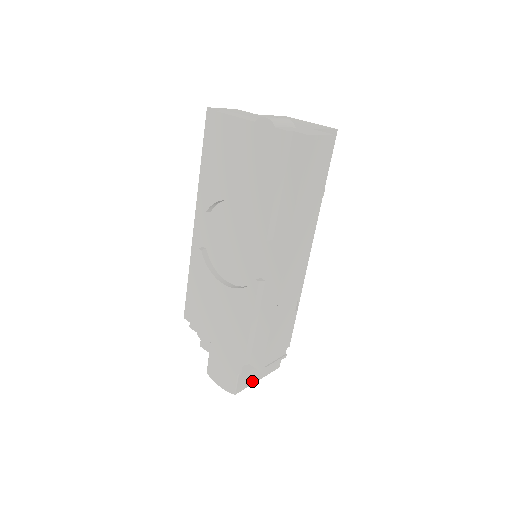
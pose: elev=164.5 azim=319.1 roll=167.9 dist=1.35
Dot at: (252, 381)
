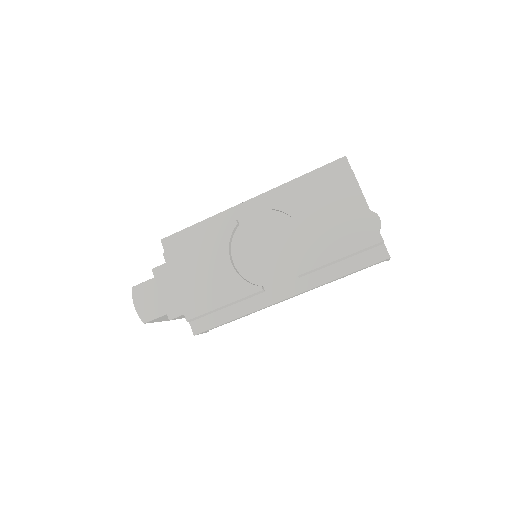
Dot at: (158, 321)
